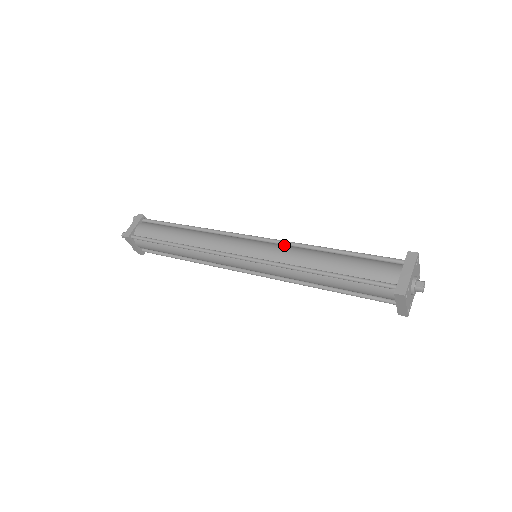
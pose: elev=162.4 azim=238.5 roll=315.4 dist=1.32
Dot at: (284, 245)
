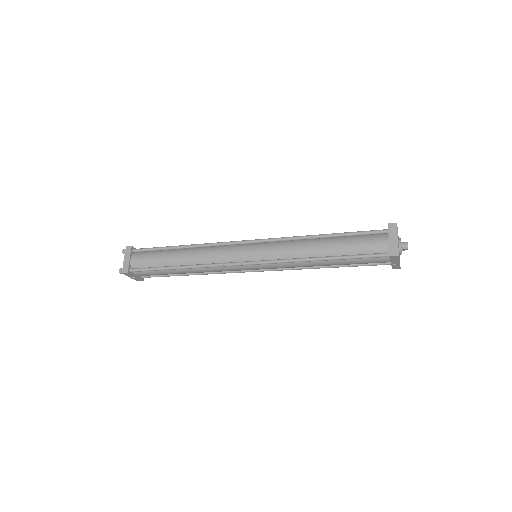
Dot at: occluded
